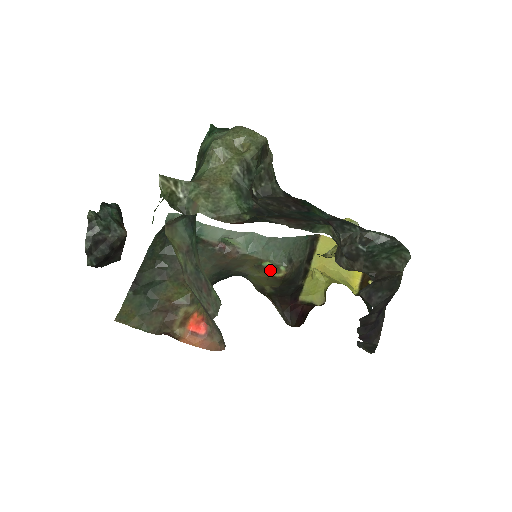
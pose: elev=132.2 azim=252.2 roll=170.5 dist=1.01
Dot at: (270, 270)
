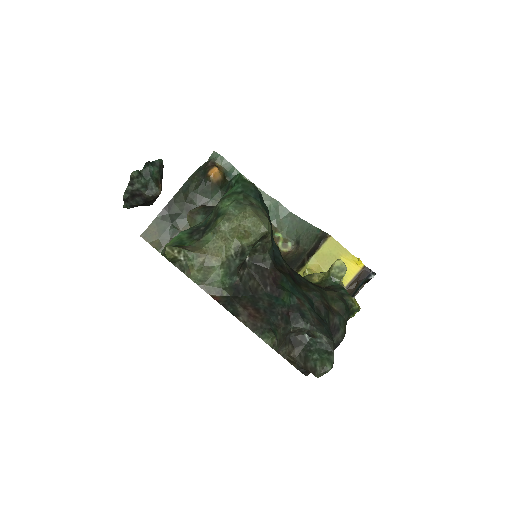
Dot at: (279, 242)
